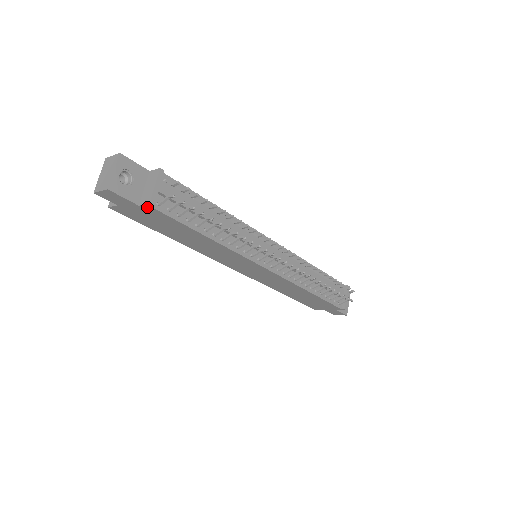
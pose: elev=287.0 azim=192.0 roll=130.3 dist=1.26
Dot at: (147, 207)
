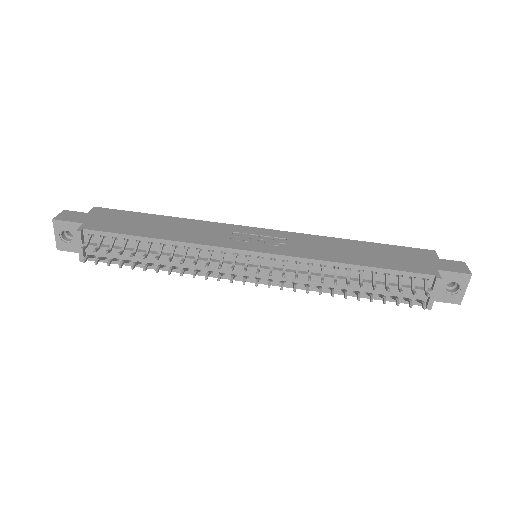
Dot at: occluded
